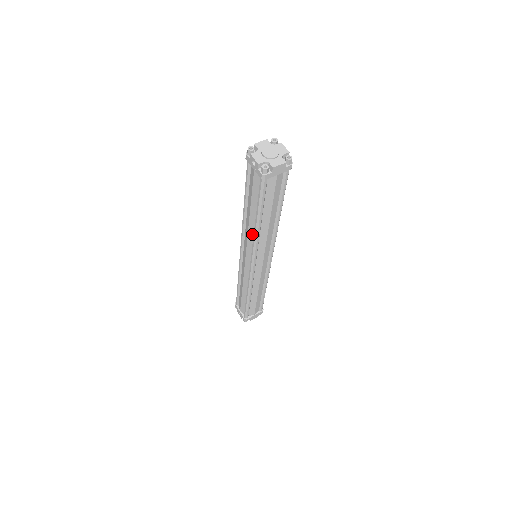
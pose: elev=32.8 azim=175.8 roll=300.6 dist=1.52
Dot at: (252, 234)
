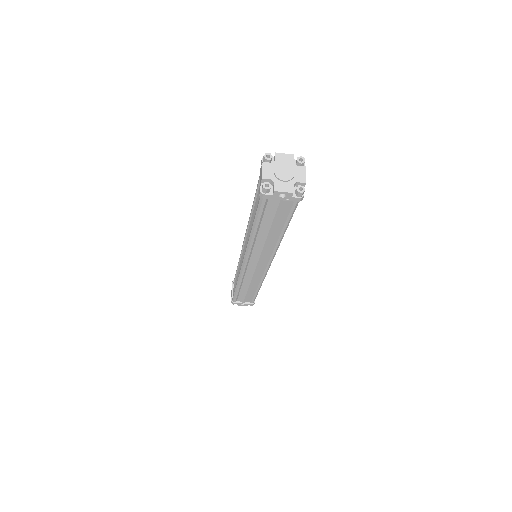
Dot at: (270, 247)
